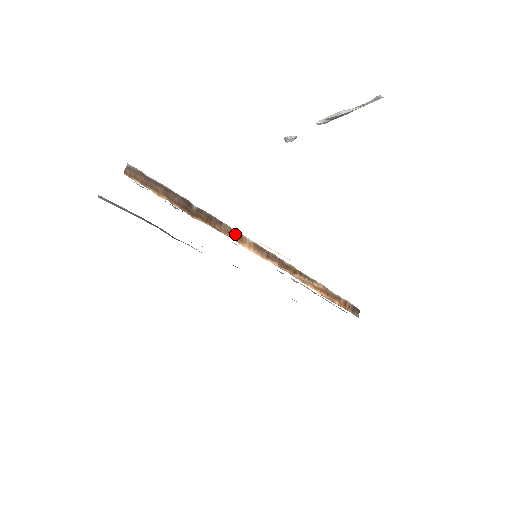
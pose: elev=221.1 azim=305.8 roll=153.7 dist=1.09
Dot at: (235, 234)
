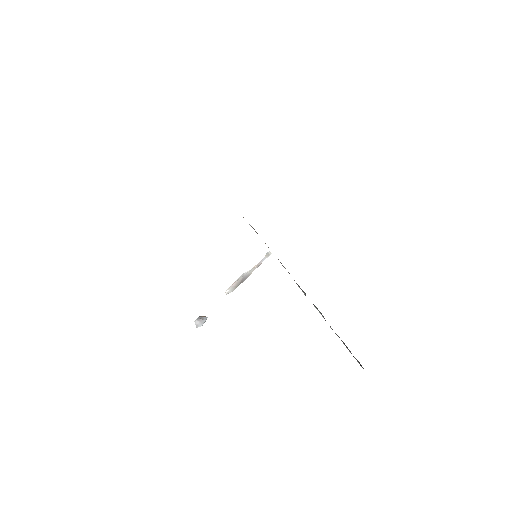
Dot at: occluded
